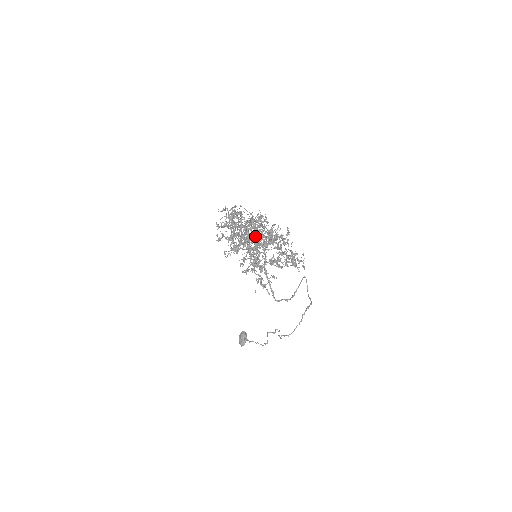
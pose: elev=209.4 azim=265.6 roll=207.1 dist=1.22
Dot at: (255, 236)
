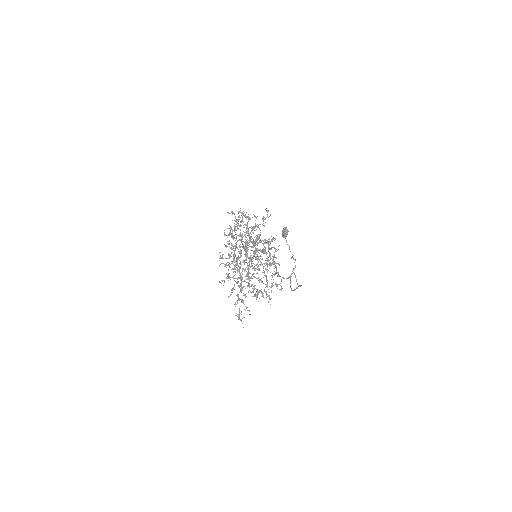
Dot at: occluded
